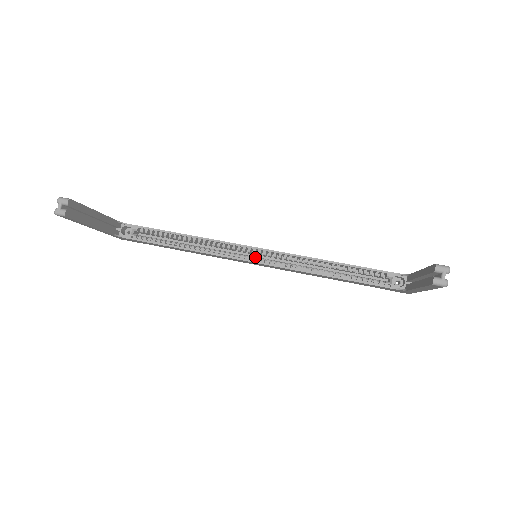
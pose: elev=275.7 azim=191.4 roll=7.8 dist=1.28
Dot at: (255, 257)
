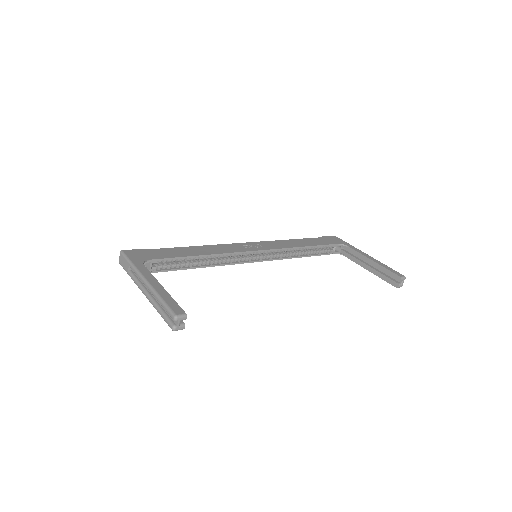
Dot at: (254, 256)
